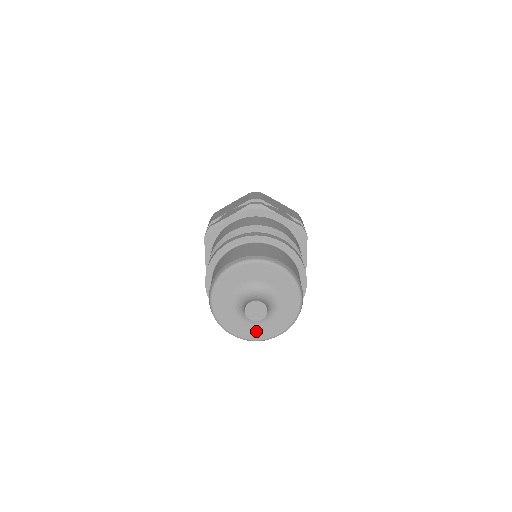
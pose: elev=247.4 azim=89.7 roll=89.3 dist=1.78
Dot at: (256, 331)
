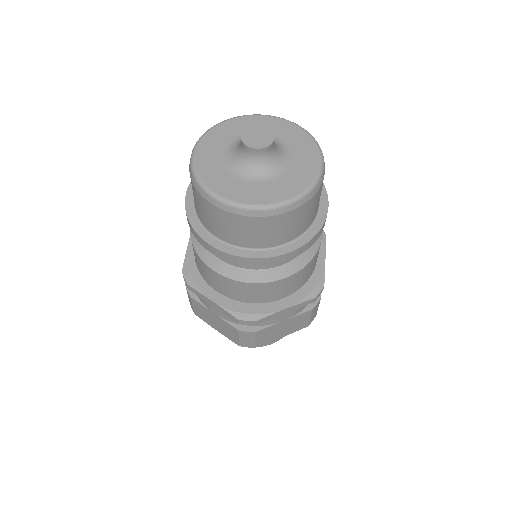
Dot at: (251, 192)
